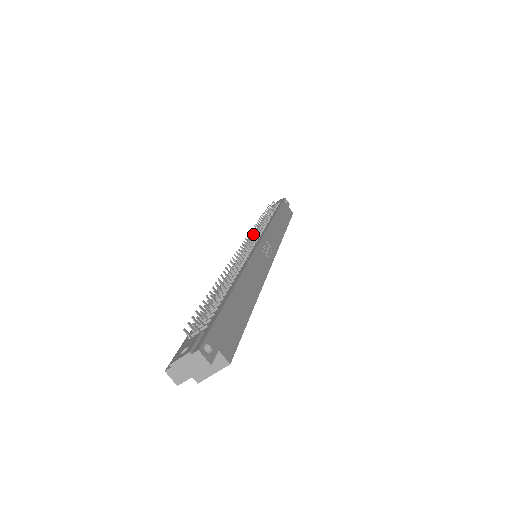
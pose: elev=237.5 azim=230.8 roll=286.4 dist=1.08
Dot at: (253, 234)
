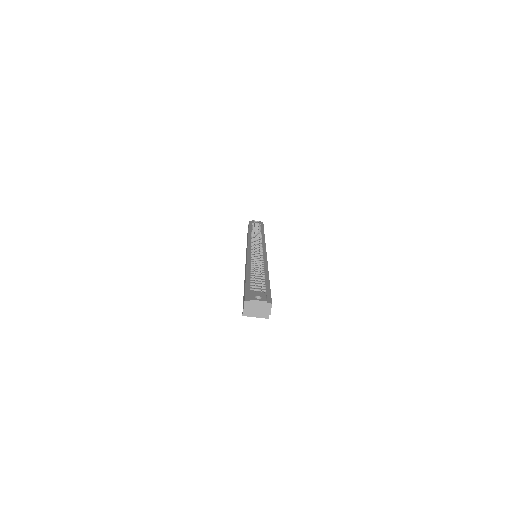
Dot at: occluded
